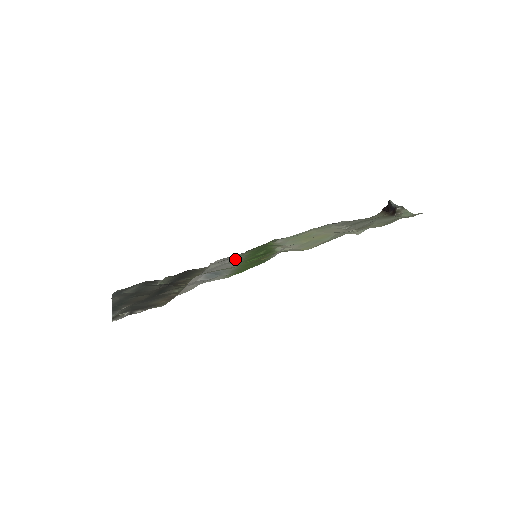
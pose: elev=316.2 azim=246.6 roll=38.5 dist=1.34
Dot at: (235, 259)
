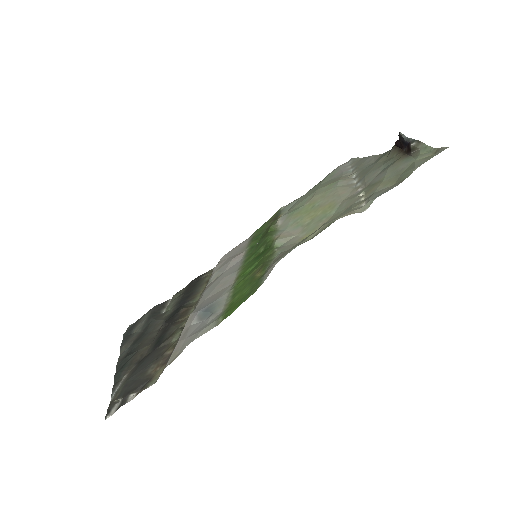
Dot at: (237, 260)
